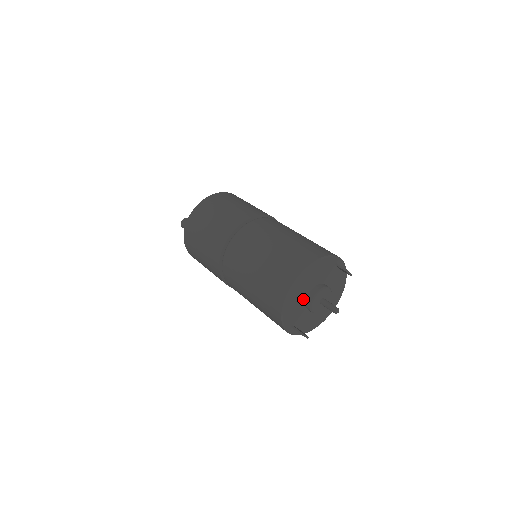
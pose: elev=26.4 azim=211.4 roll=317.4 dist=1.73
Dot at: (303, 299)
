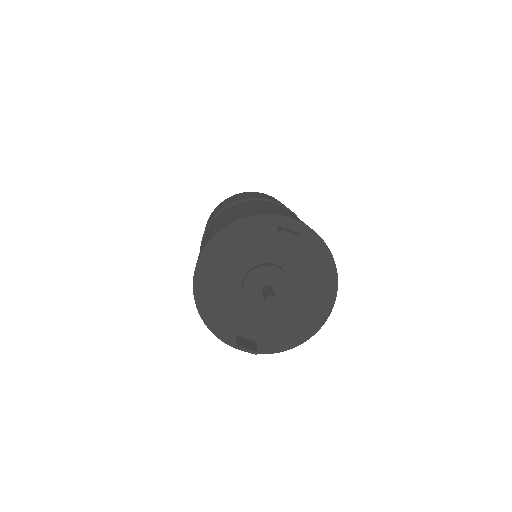
Dot at: (235, 292)
